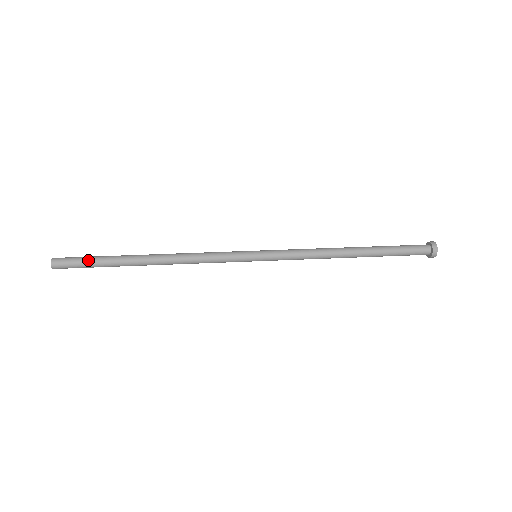
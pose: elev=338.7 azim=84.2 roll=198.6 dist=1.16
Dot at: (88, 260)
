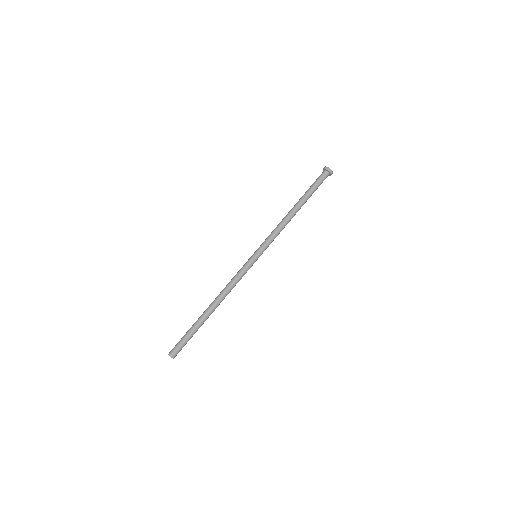
Dot at: occluded
